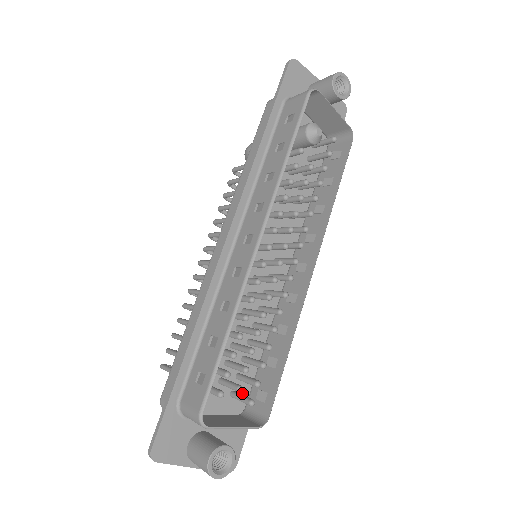
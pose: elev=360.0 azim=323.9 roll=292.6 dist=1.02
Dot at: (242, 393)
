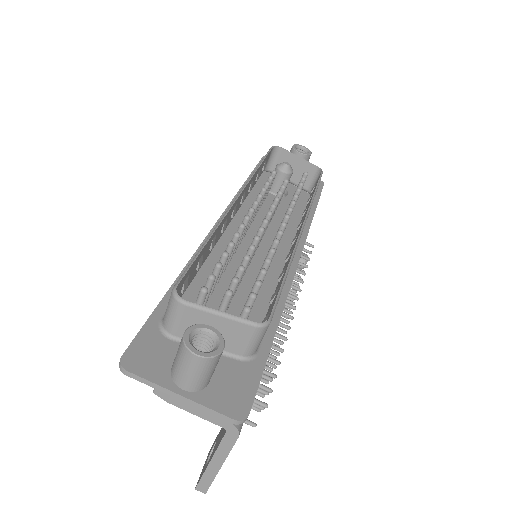
Dot at: occluded
